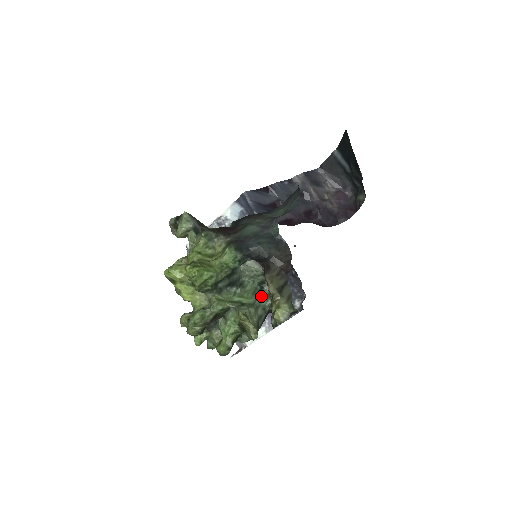
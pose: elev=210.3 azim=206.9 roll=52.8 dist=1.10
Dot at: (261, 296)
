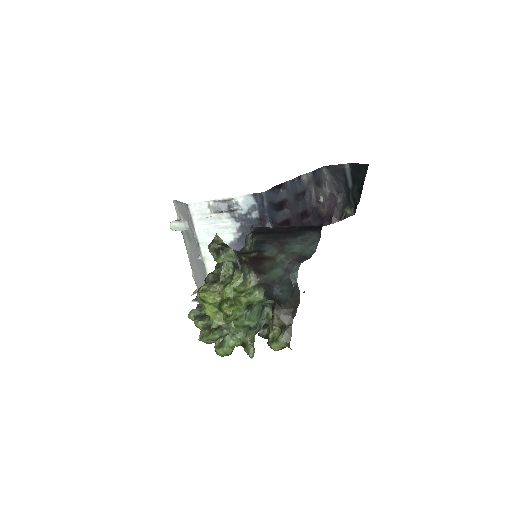
Dot at: (262, 317)
